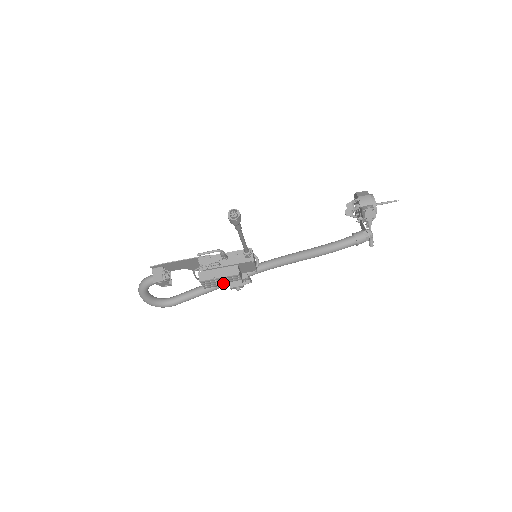
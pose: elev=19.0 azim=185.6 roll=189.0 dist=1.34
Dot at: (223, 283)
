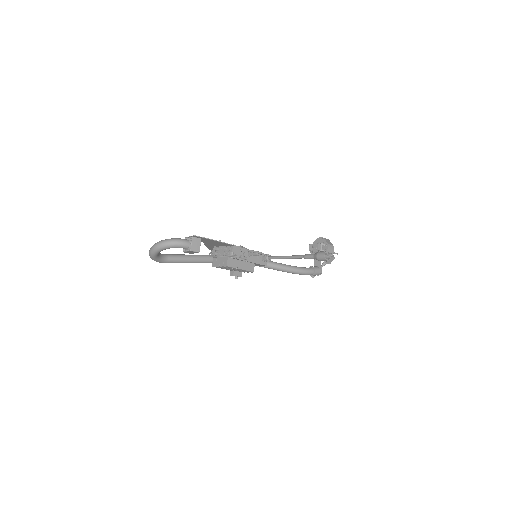
Dot at: (230, 269)
